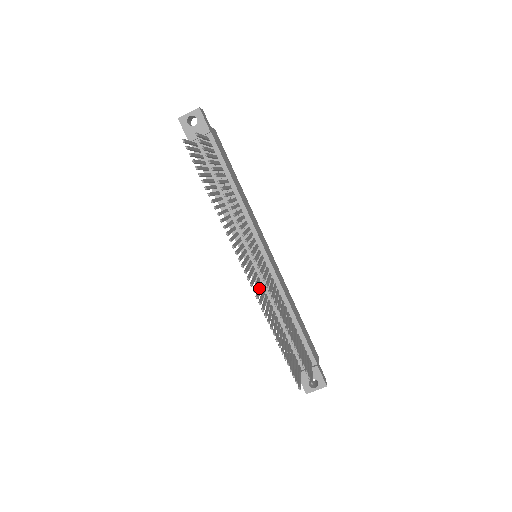
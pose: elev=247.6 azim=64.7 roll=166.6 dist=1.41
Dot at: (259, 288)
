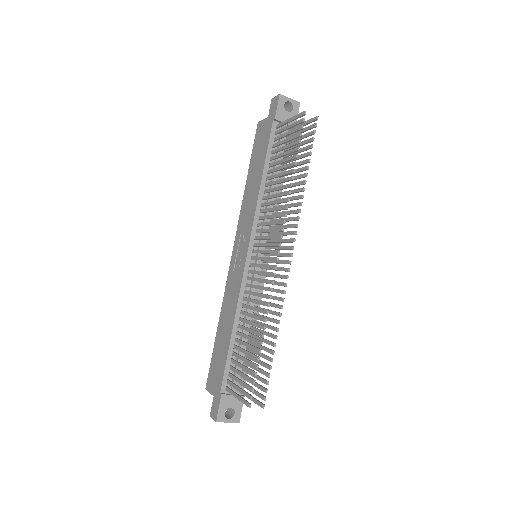
Dot at: (258, 285)
